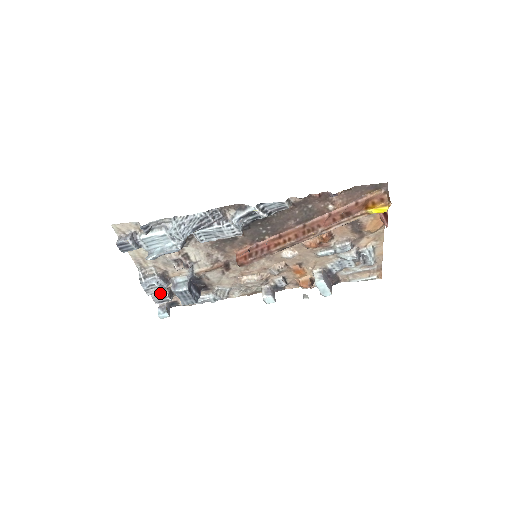
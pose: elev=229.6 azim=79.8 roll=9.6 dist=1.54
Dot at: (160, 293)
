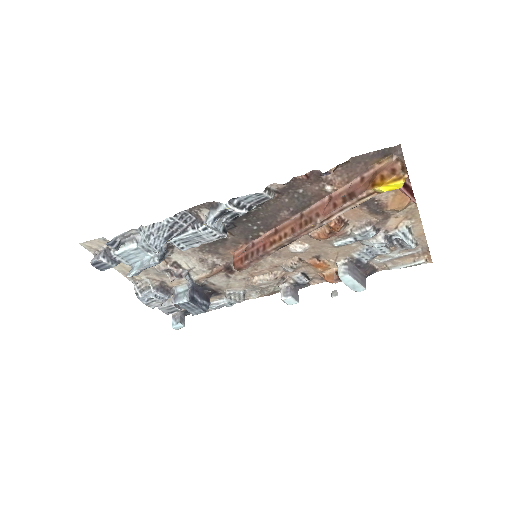
Dot at: (166, 304)
